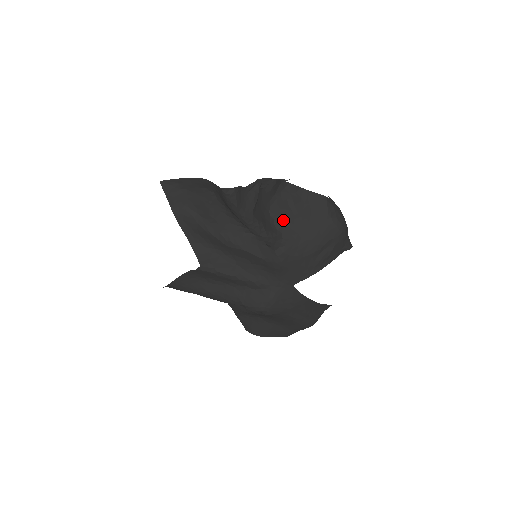
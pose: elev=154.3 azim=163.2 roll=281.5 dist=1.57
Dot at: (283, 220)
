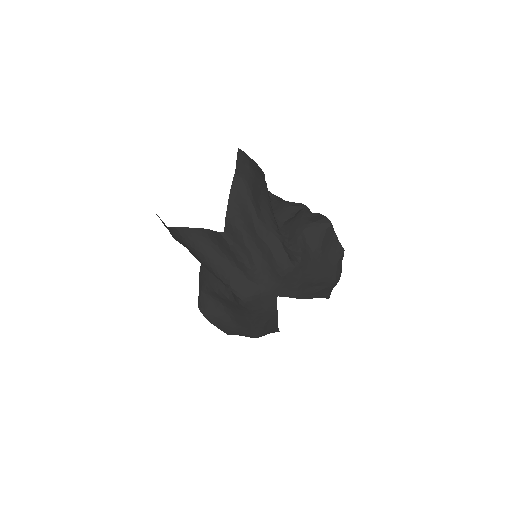
Dot at: (308, 244)
